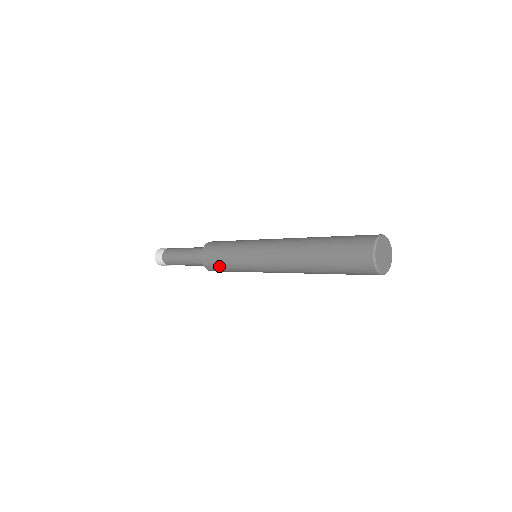
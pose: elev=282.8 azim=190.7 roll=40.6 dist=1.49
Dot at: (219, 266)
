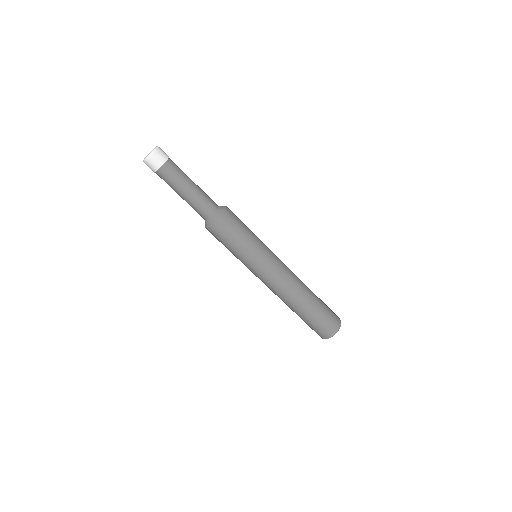
Dot at: occluded
